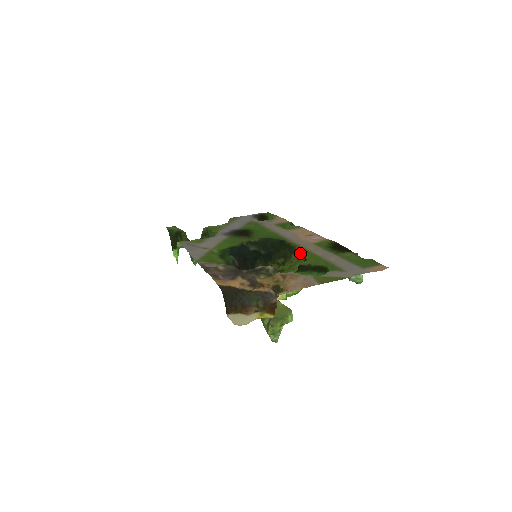
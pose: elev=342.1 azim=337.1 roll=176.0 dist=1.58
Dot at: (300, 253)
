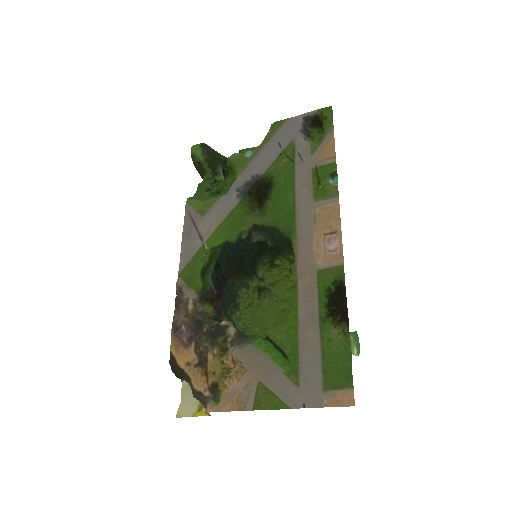
Dot at: occluded
